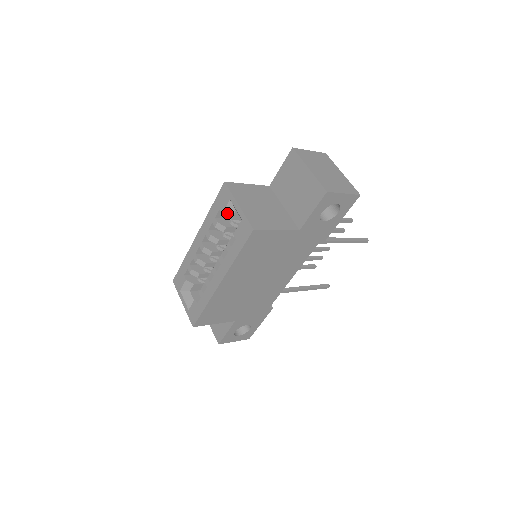
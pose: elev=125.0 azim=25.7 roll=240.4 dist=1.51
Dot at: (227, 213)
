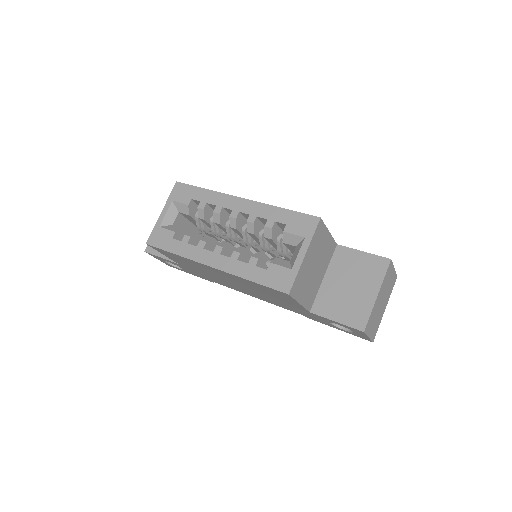
Dot at: (288, 237)
